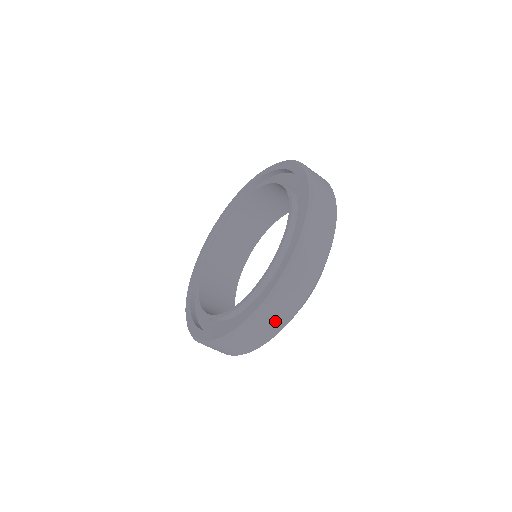
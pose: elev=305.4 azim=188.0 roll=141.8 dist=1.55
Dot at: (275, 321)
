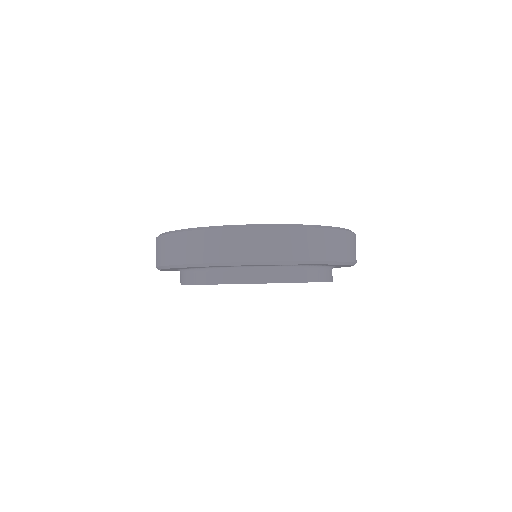
Dot at: (348, 250)
